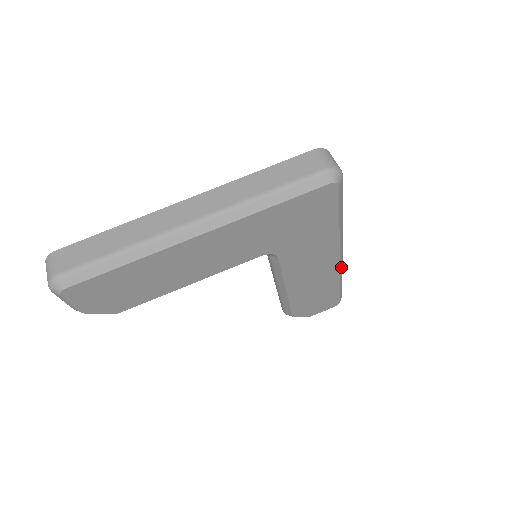
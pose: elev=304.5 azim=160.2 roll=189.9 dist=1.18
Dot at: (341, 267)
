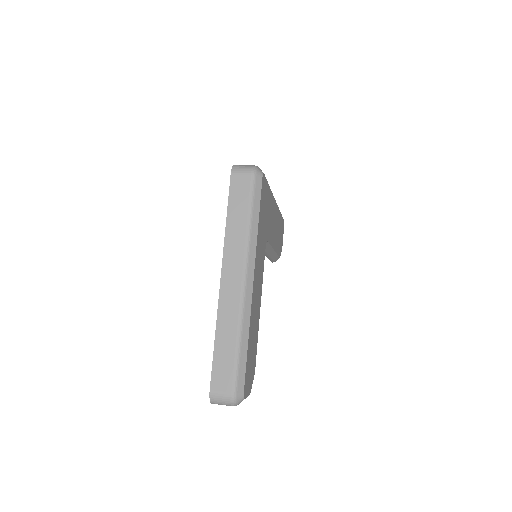
Dot at: occluded
